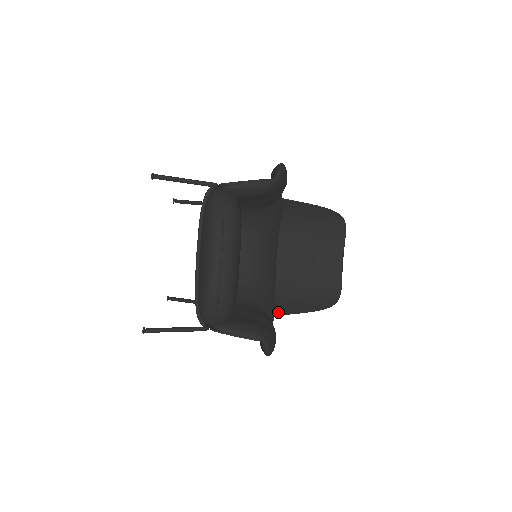
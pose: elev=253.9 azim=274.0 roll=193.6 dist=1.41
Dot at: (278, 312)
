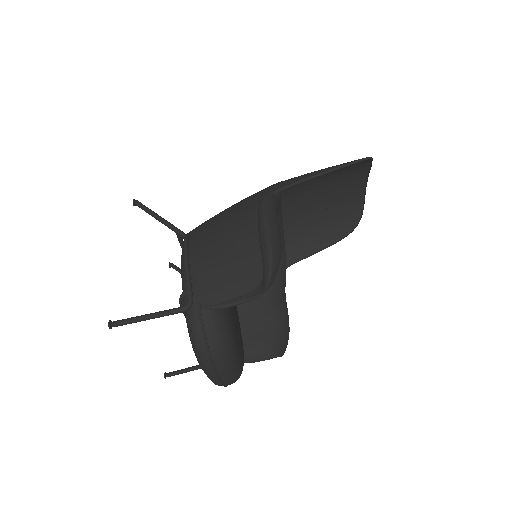
Dot at: (290, 262)
